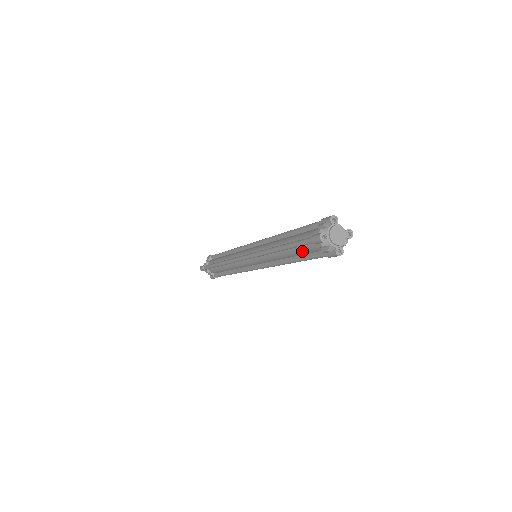
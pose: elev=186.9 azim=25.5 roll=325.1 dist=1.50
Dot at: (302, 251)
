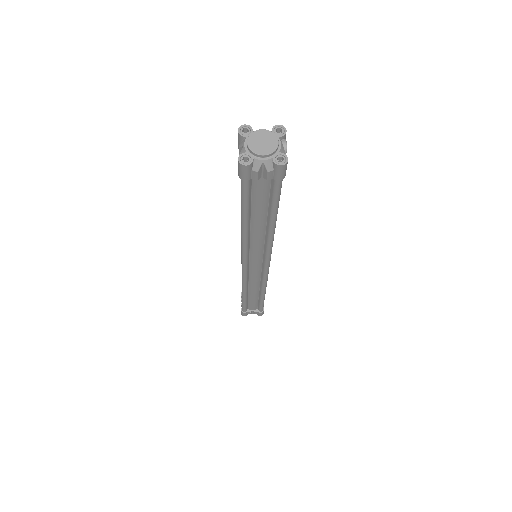
Dot at: (259, 203)
